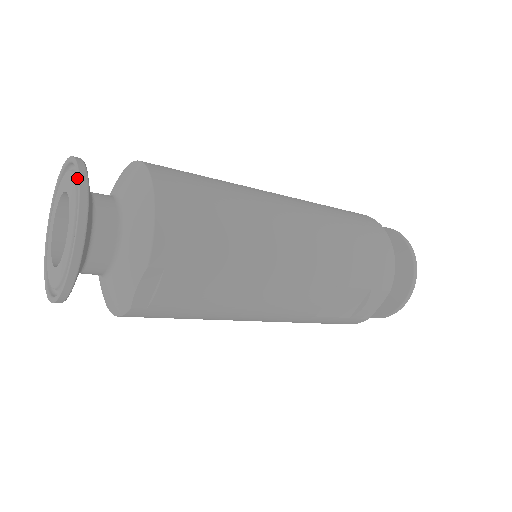
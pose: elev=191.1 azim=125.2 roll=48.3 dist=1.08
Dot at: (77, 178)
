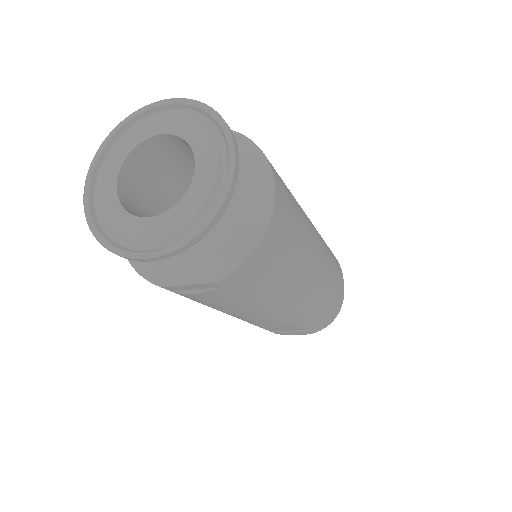
Dot at: (222, 164)
